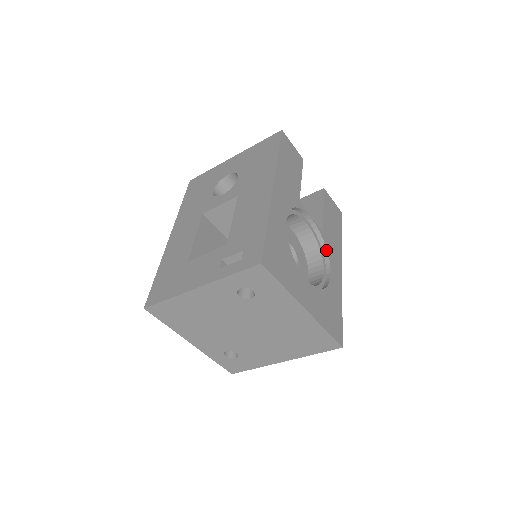
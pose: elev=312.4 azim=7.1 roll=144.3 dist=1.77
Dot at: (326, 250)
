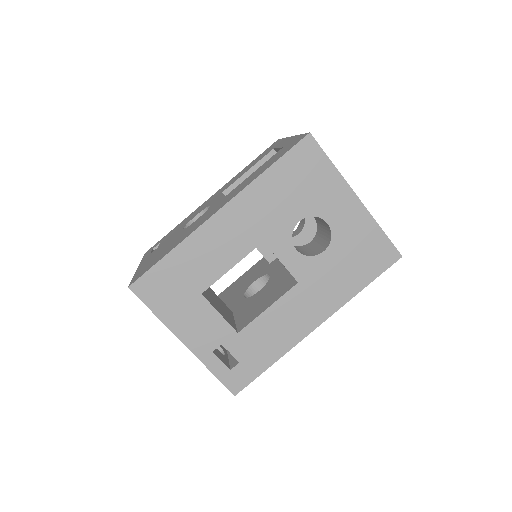
Dot at: occluded
